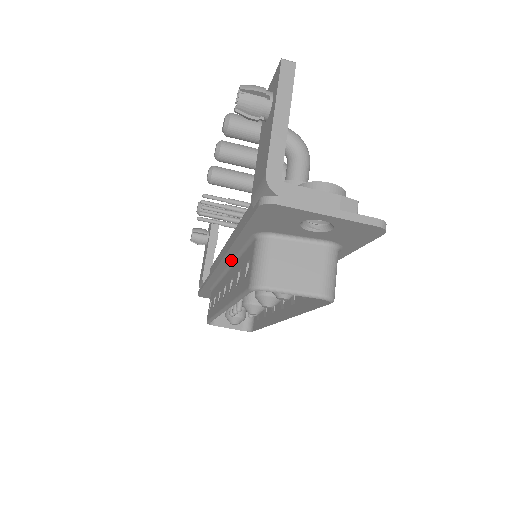
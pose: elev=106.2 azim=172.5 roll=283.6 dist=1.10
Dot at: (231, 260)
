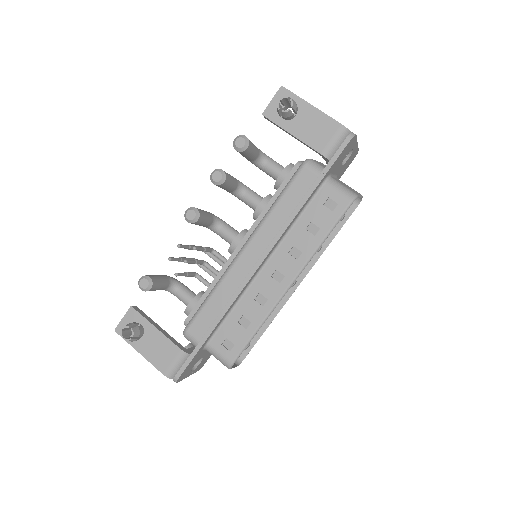
Dot at: (280, 240)
